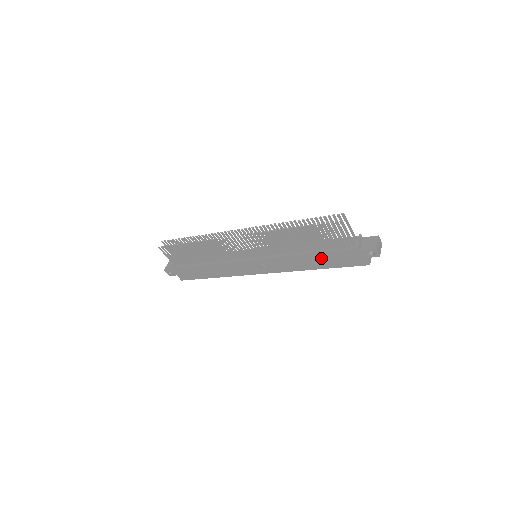
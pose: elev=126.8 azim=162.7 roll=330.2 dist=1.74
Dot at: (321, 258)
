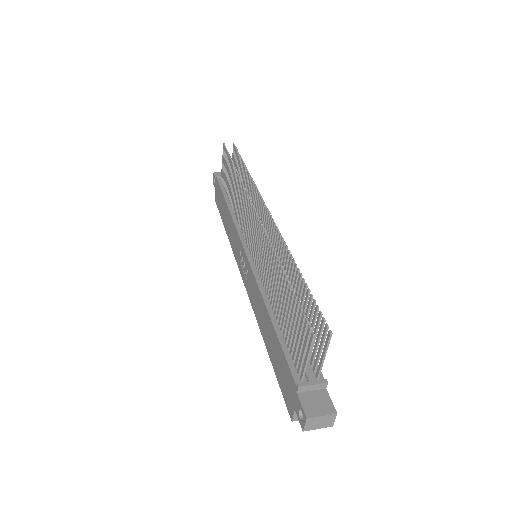
Dot at: (274, 340)
